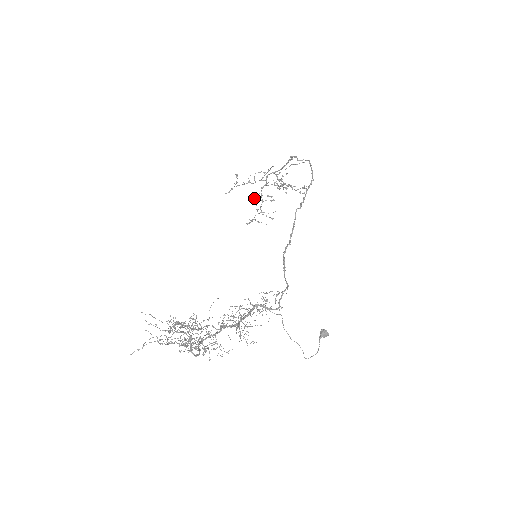
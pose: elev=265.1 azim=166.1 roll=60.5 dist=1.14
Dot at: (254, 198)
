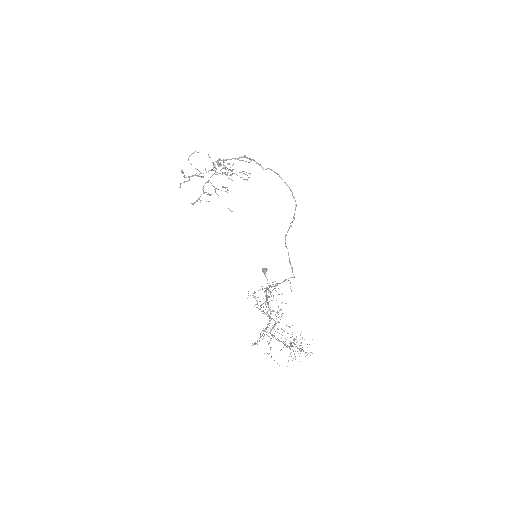
Dot at: (216, 193)
